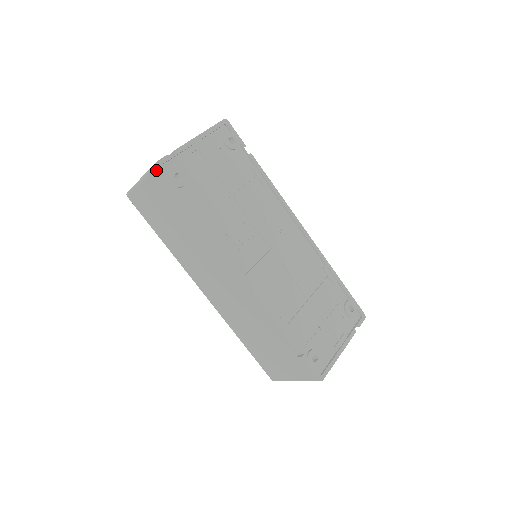
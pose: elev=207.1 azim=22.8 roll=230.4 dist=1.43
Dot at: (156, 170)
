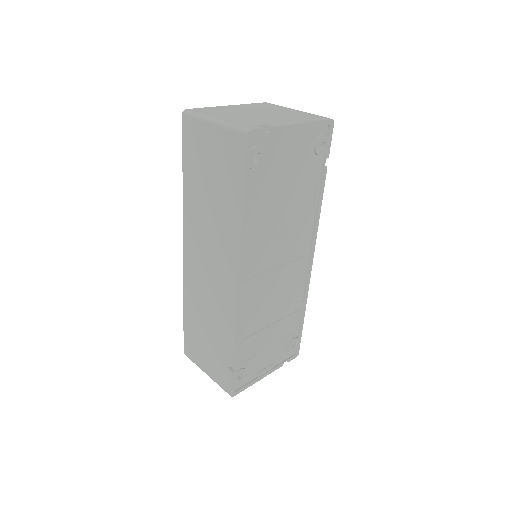
Dot at: (243, 136)
